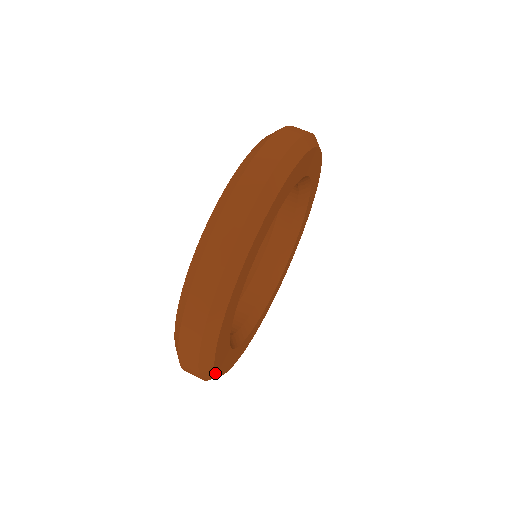
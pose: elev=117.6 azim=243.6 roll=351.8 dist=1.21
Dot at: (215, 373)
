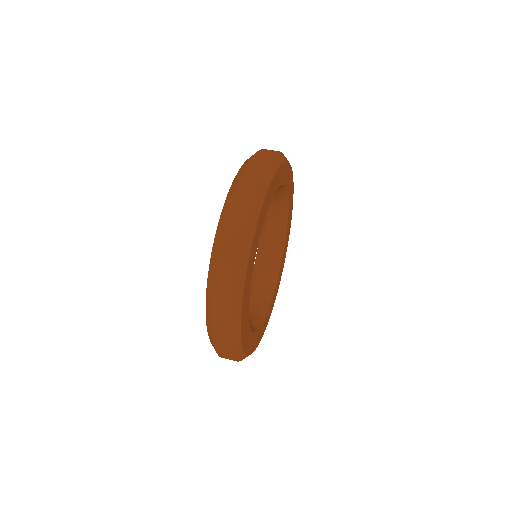
Dot at: (249, 255)
